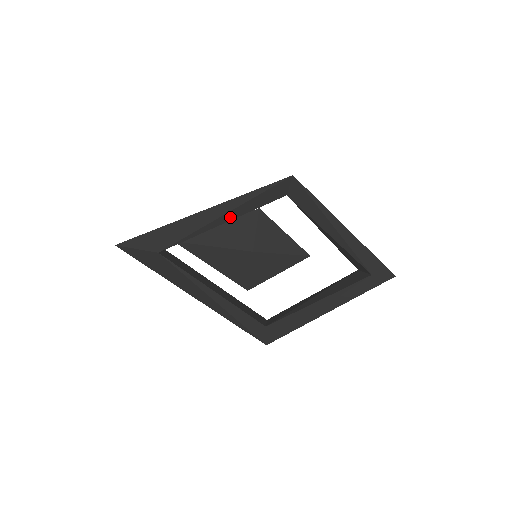
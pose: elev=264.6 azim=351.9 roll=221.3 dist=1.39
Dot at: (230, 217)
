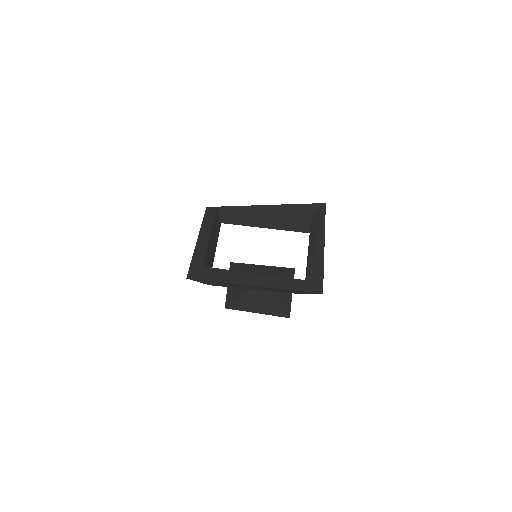
Dot at: (269, 209)
